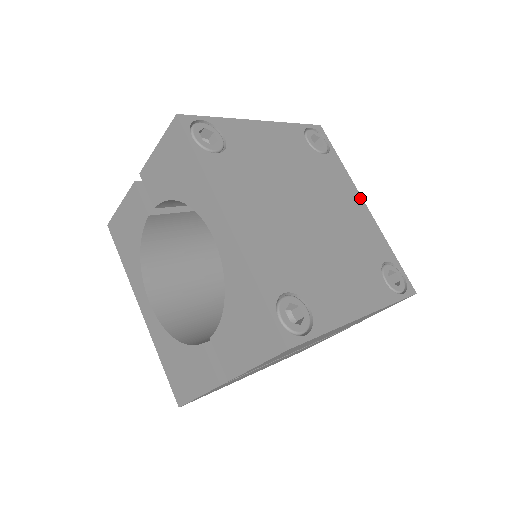
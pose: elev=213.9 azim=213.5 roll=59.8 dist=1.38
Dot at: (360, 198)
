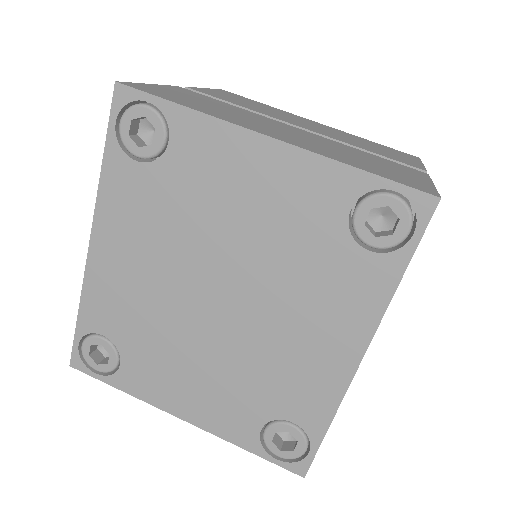
Dot at: (361, 346)
